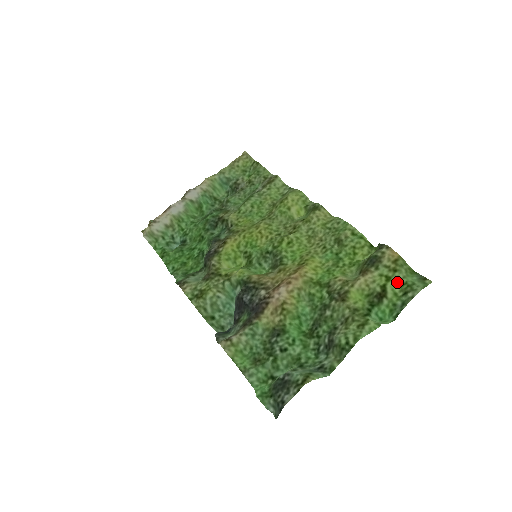
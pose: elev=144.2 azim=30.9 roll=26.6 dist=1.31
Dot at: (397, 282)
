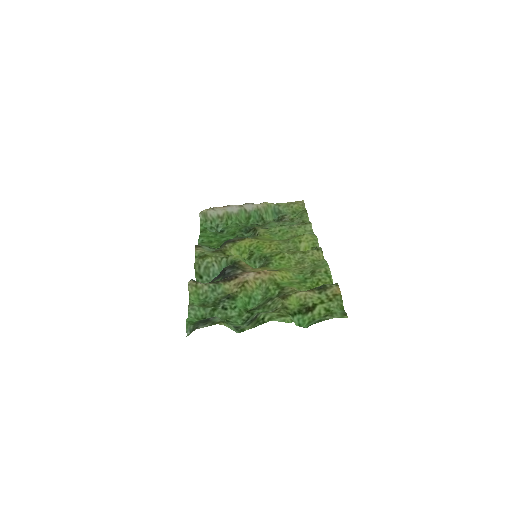
Dot at: (326, 307)
